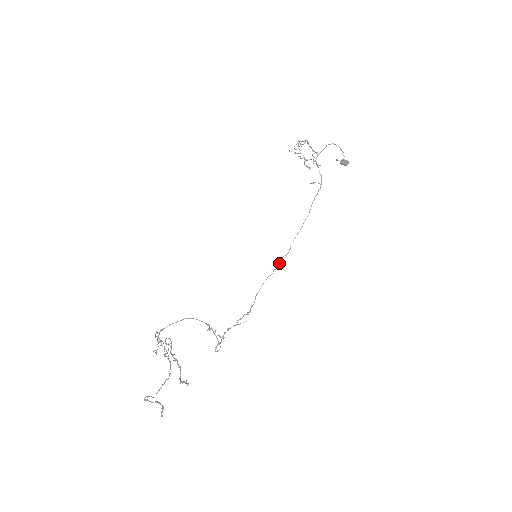
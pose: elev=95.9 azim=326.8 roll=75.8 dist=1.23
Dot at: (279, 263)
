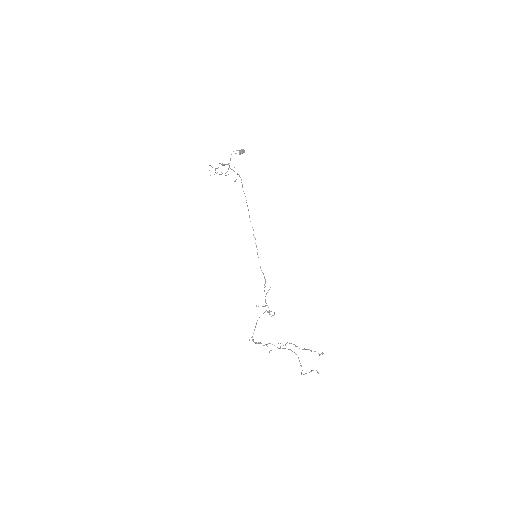
Dot at: occluded
